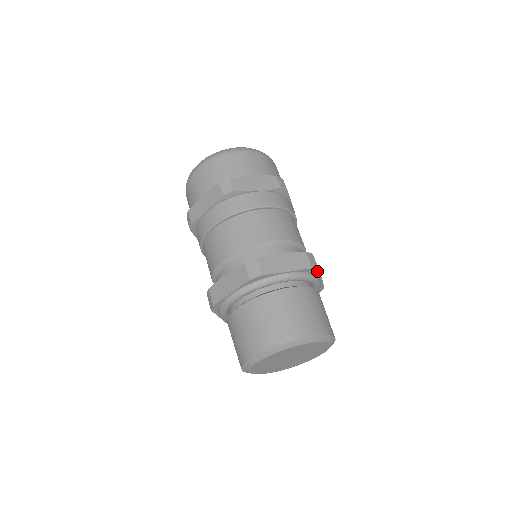
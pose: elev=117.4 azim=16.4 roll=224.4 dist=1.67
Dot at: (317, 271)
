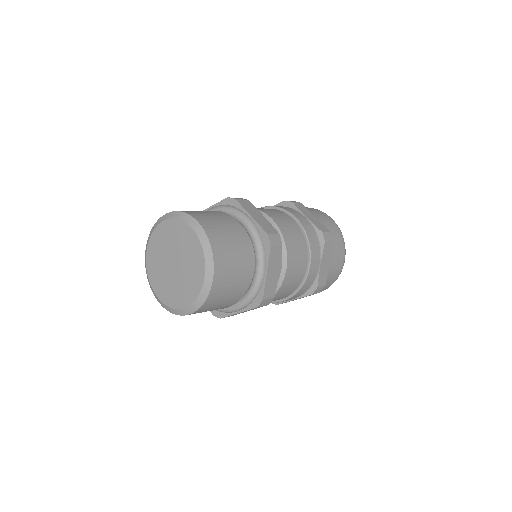
Dot at: (269, 248)
